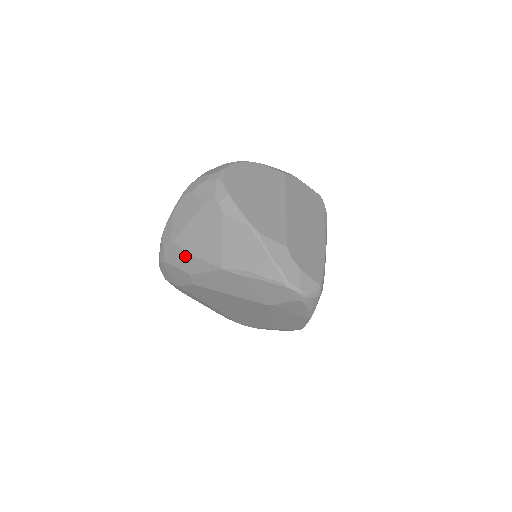
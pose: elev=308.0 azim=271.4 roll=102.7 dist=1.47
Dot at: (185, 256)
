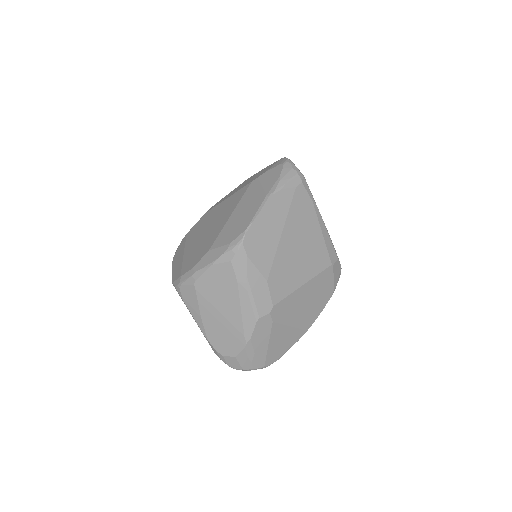
Dot at: occluded
